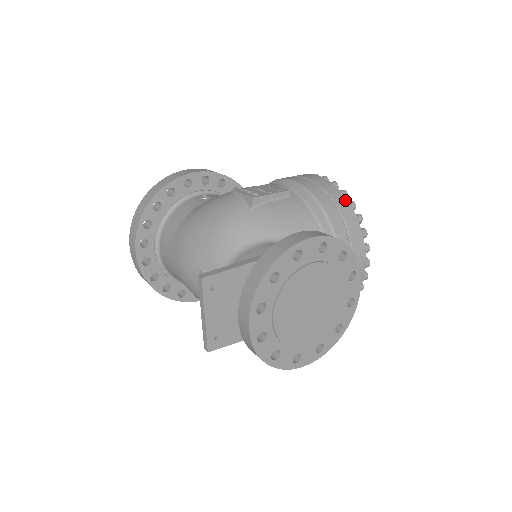
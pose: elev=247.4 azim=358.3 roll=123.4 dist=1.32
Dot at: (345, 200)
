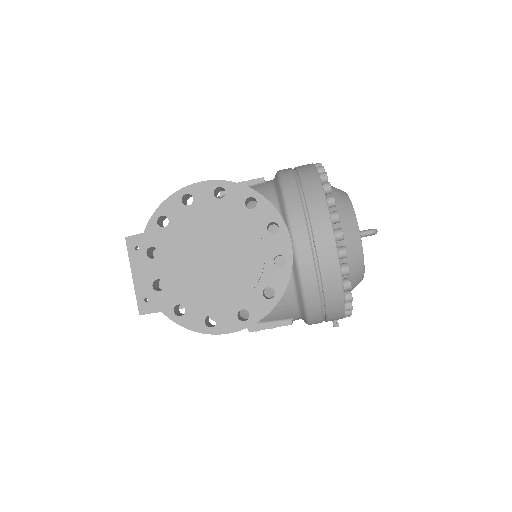
Dot at: (314, 172)
